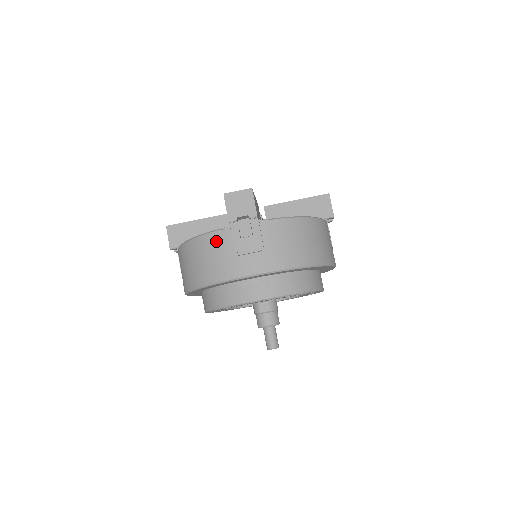
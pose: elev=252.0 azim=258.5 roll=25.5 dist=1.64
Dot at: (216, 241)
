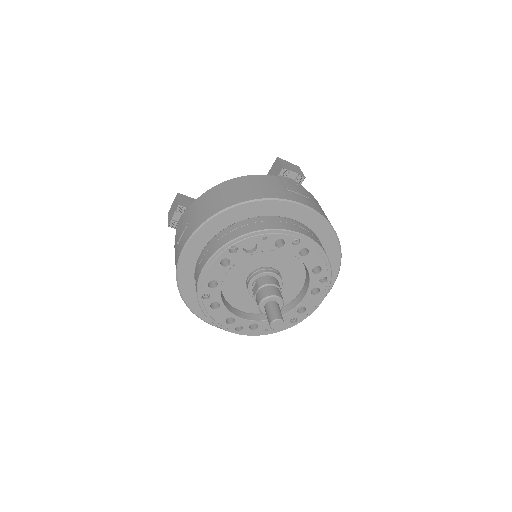
Dot at: occluded
